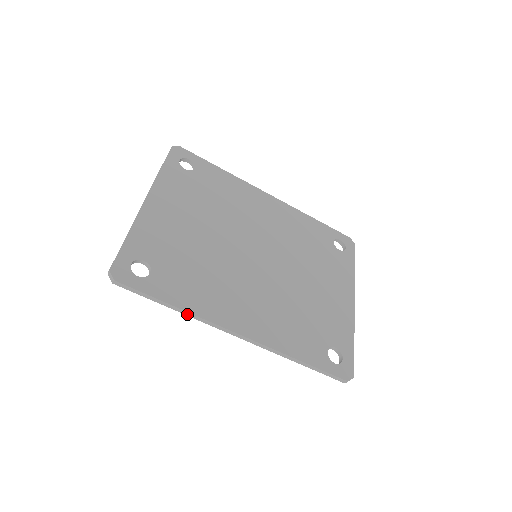
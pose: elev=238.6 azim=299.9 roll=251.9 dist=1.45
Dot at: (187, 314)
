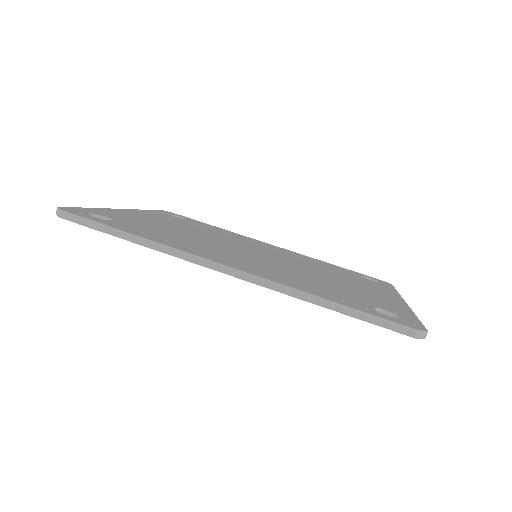
Dot at: (152, 246)
